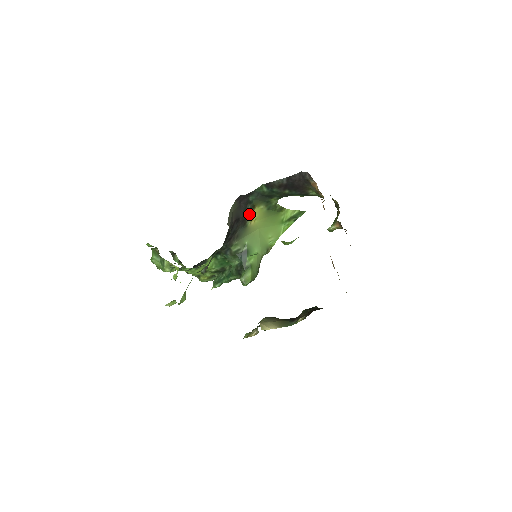
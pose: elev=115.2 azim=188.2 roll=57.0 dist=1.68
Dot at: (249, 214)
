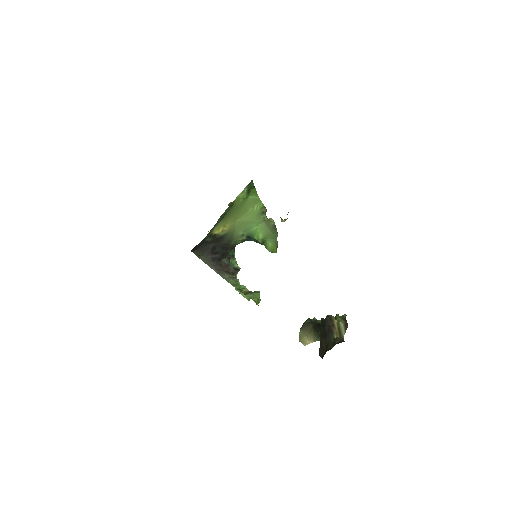
Dot at: (215, 236)
